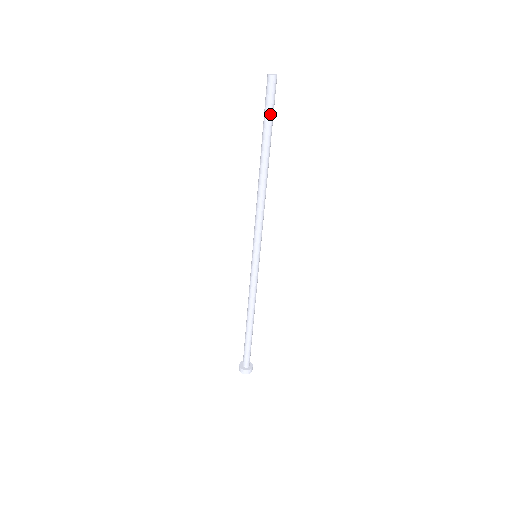
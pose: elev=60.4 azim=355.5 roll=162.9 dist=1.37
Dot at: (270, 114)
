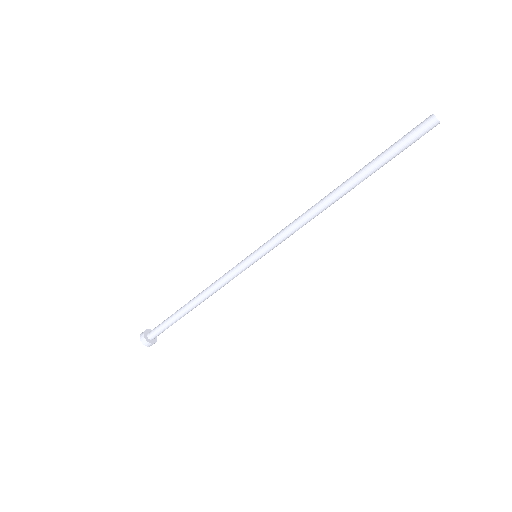
Dot at: (400, 151)
